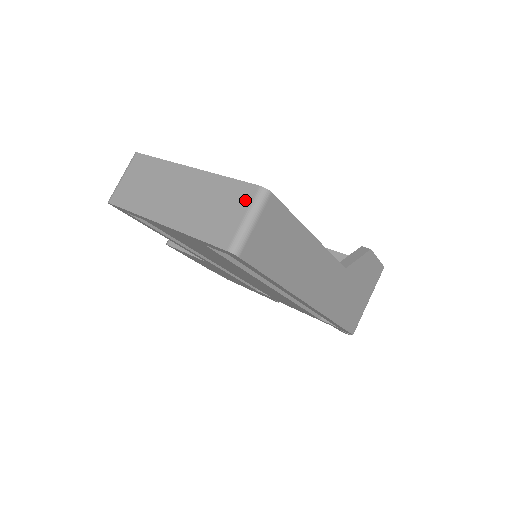
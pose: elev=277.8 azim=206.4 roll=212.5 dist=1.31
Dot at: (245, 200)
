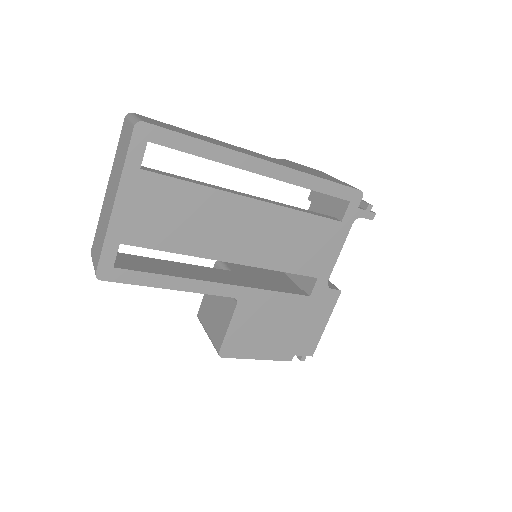
Dot at: (125, 126)
